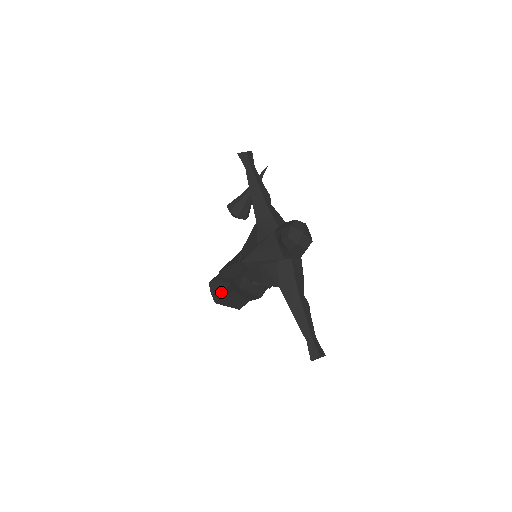
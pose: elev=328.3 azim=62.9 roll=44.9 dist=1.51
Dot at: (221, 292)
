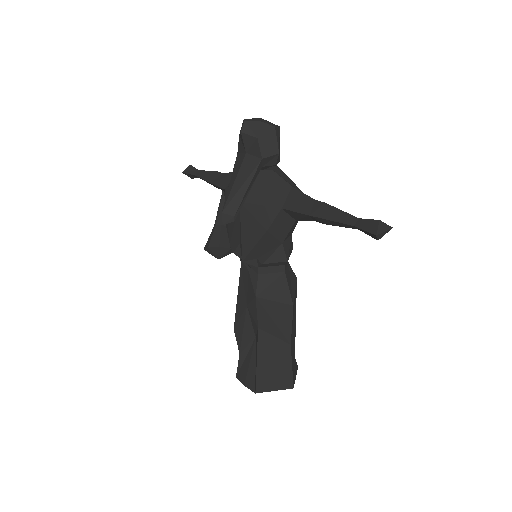
Dot at: (253, 366)
